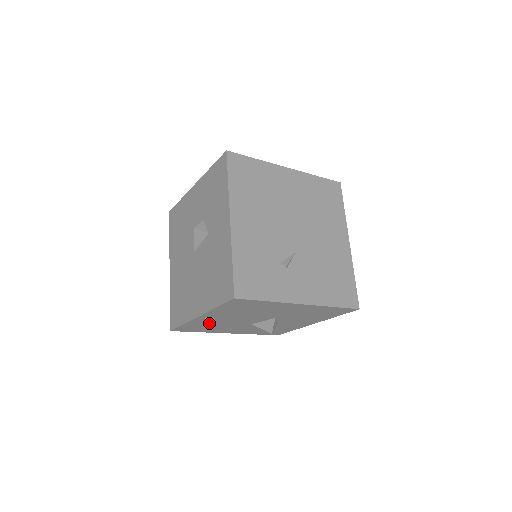
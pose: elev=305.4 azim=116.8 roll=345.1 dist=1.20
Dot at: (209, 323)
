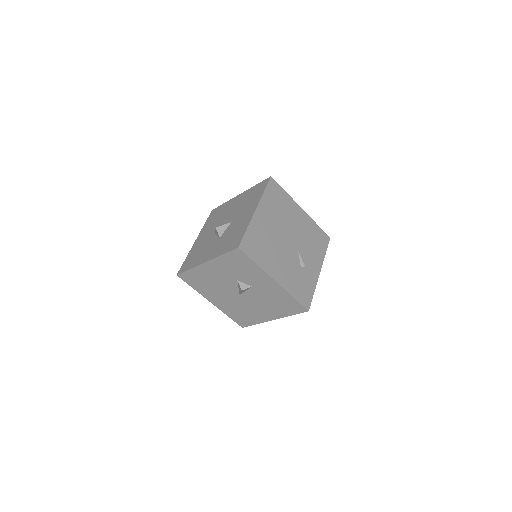
Dot at: occluded
